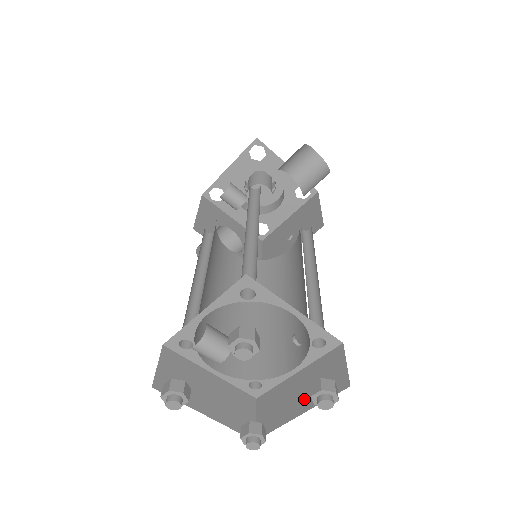
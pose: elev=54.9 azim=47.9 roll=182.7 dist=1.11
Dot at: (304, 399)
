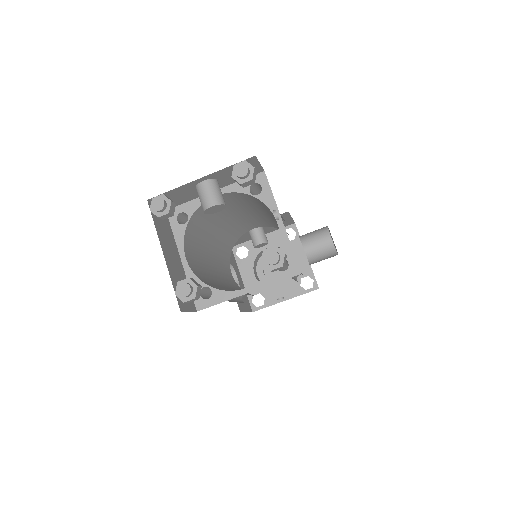
Dot at: occluded
